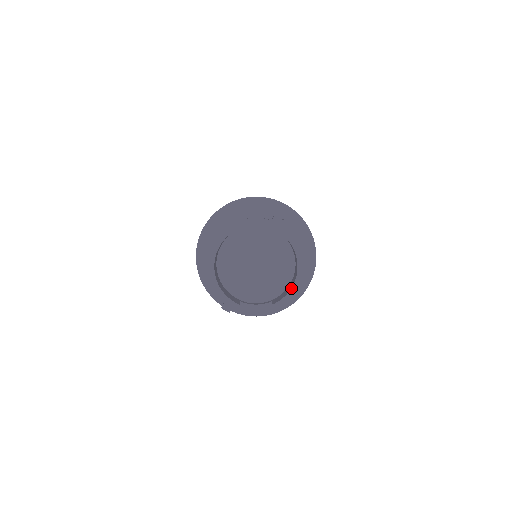
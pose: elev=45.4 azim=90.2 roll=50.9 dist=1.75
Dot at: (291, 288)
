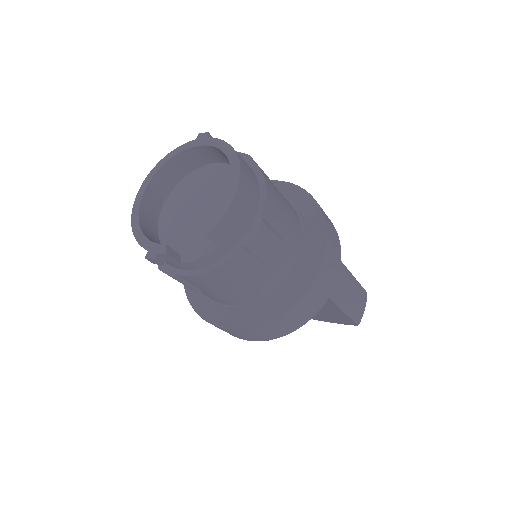
Dot at: (226, 196)
